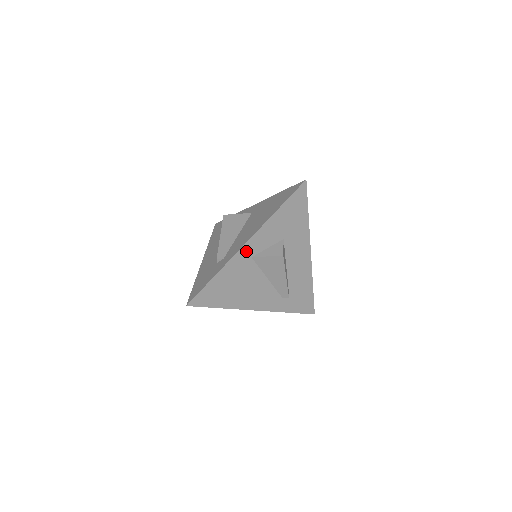
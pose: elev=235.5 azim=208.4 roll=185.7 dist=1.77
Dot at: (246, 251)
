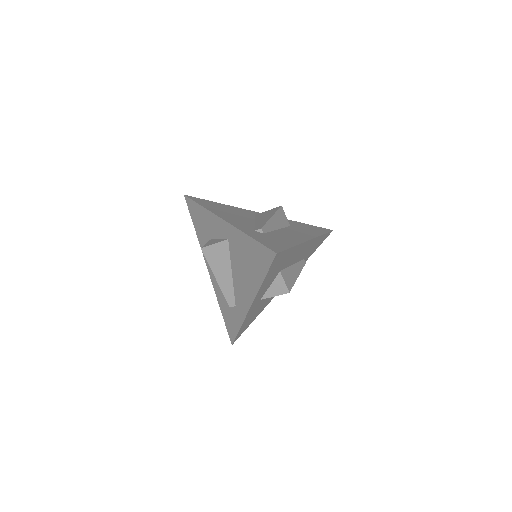
Dot at: (253, 306)
